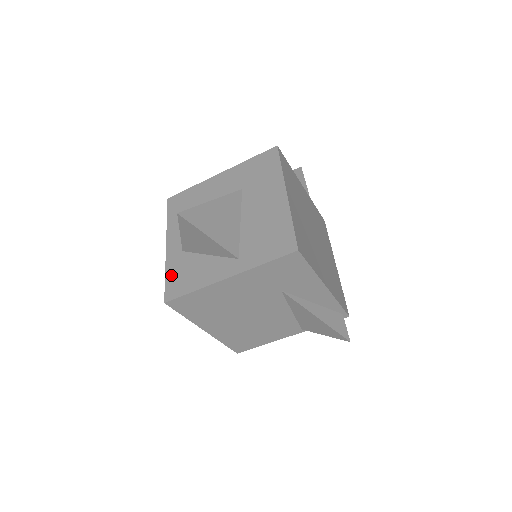
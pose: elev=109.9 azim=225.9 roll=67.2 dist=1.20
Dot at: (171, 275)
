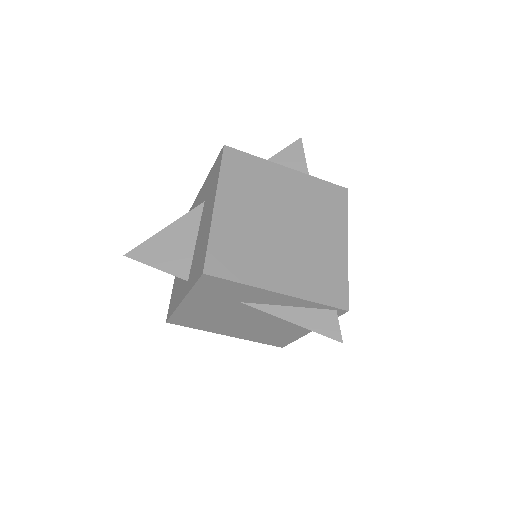
Dot at: (172, 295)
